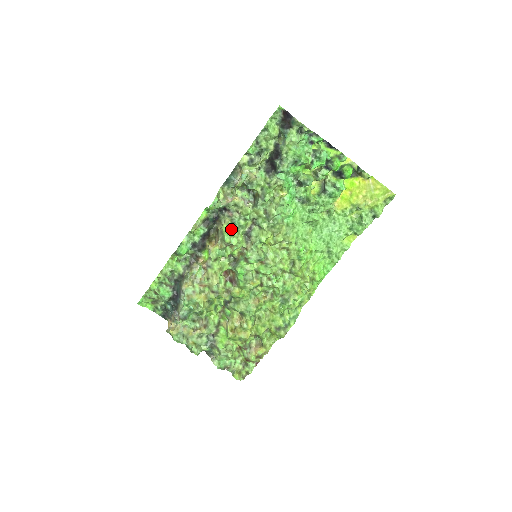
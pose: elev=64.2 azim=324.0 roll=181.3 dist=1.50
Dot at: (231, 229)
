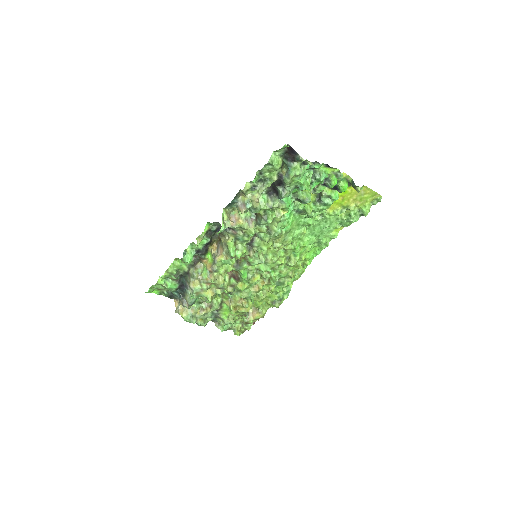
Dot at: (235, 243)
